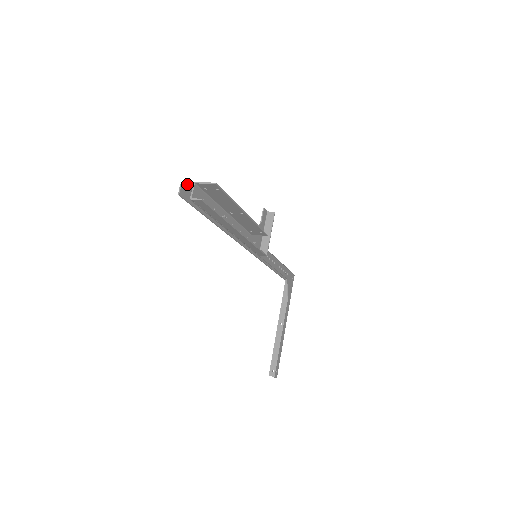
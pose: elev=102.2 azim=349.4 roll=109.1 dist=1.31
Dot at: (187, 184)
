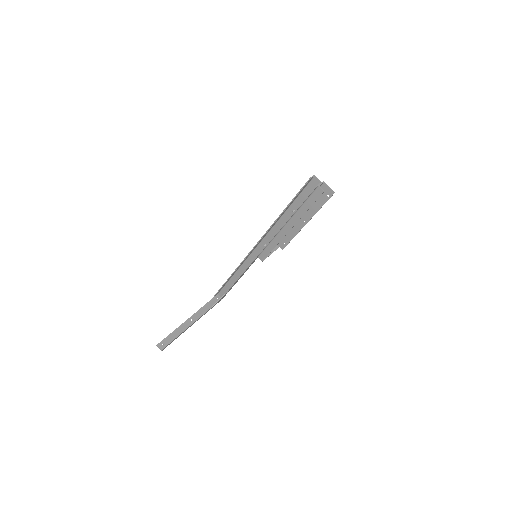
Dot at: occluded
